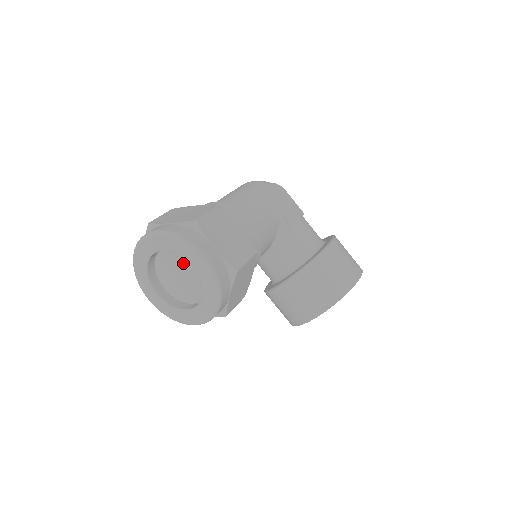
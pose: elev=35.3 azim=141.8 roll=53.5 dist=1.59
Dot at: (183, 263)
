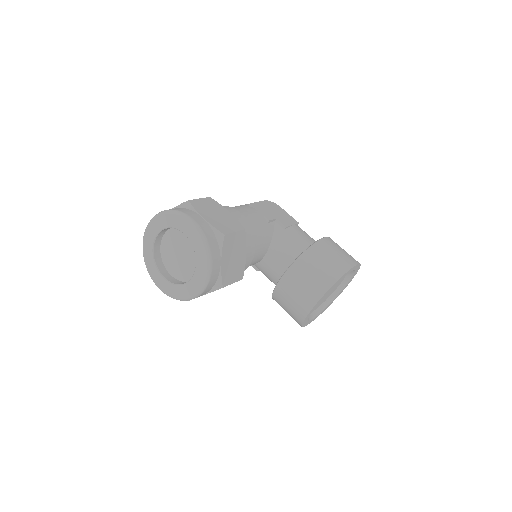
Dot at: (181, 241)
